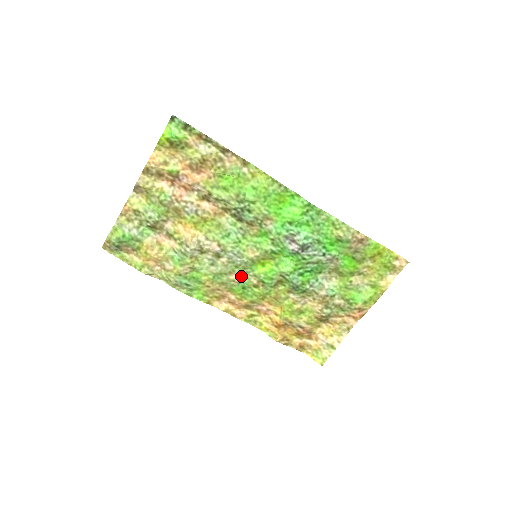
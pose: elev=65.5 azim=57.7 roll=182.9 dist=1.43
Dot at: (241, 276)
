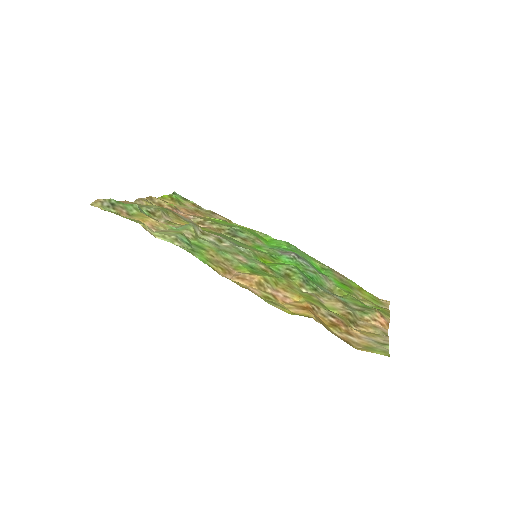
Dot at: (246, 260)
